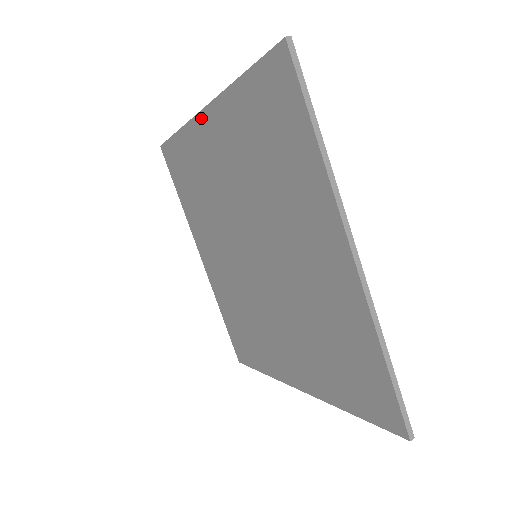
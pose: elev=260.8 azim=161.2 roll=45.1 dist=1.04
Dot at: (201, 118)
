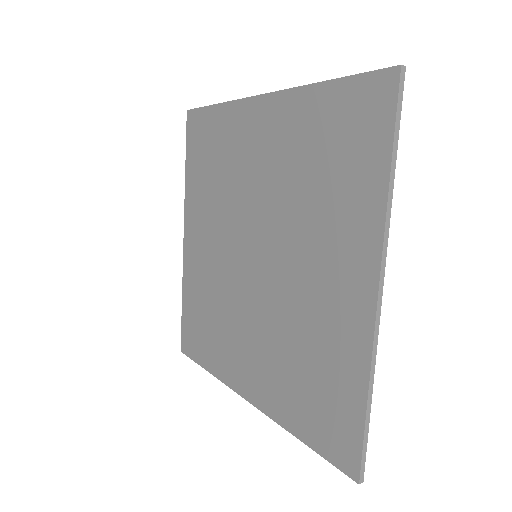
Dot at: (256, 102)
